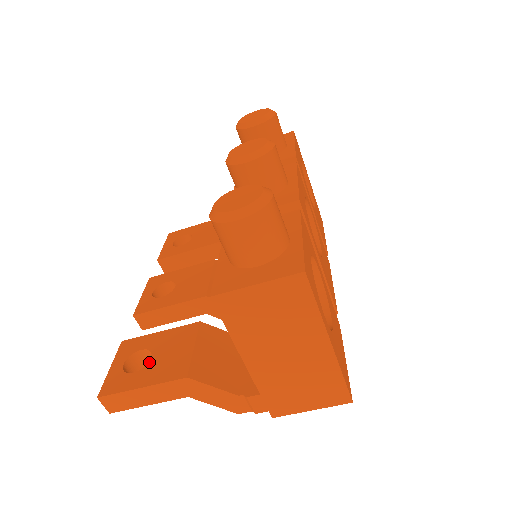
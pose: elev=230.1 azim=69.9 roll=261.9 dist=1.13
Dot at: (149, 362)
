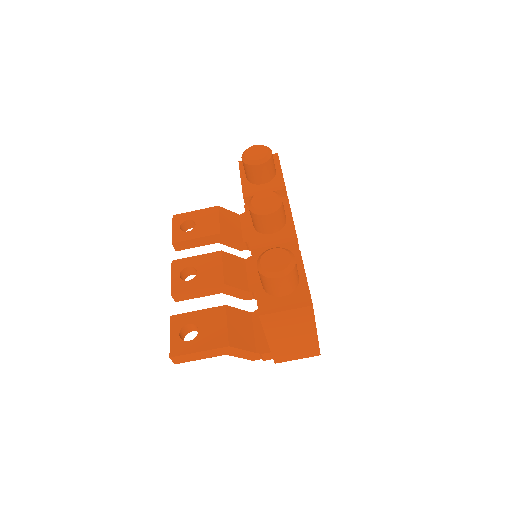
Dot at: (198, 334)
